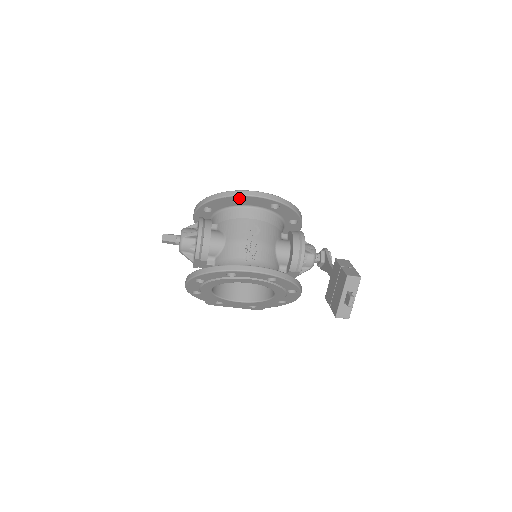
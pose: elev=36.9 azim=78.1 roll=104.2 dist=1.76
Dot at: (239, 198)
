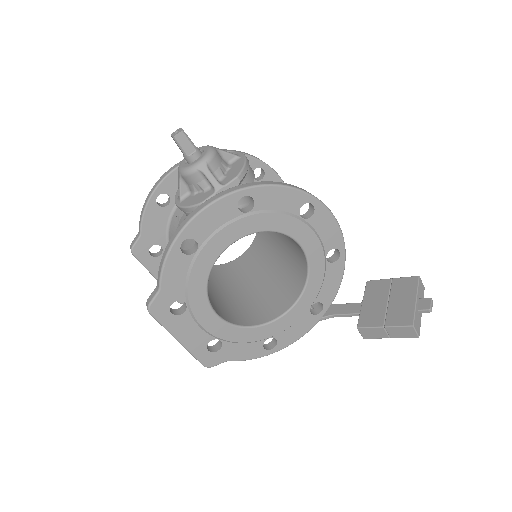
Dot at: (265, 171)
